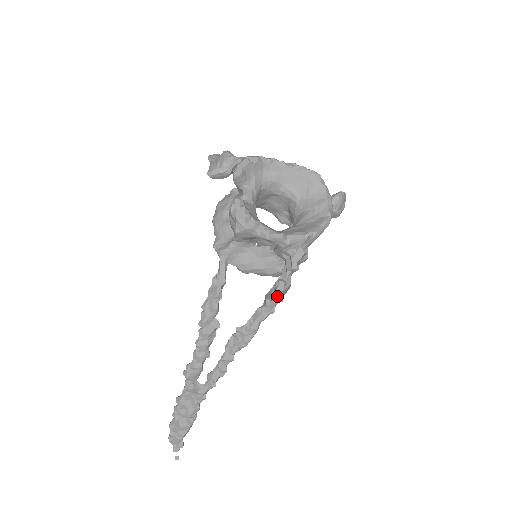
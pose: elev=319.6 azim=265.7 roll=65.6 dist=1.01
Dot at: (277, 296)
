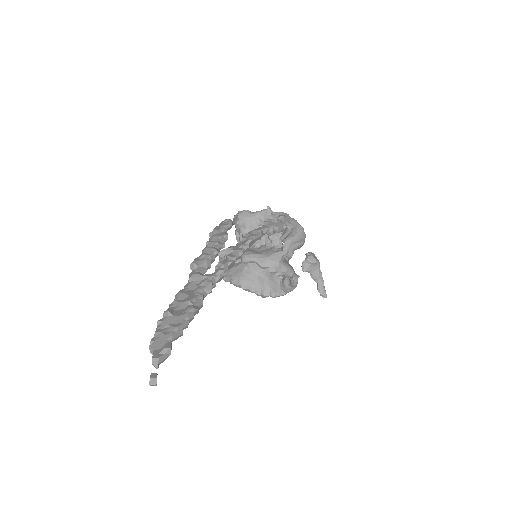
Dot at: (273, 220)
